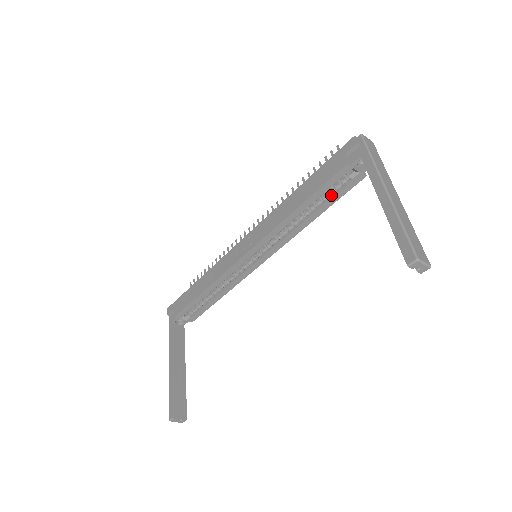
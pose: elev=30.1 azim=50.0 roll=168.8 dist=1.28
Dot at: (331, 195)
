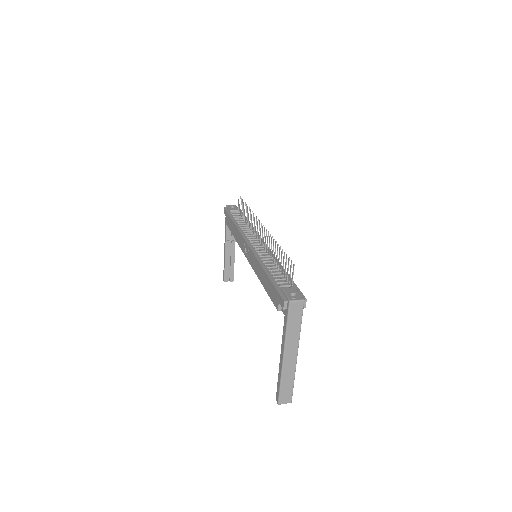
Dot at: occluded
